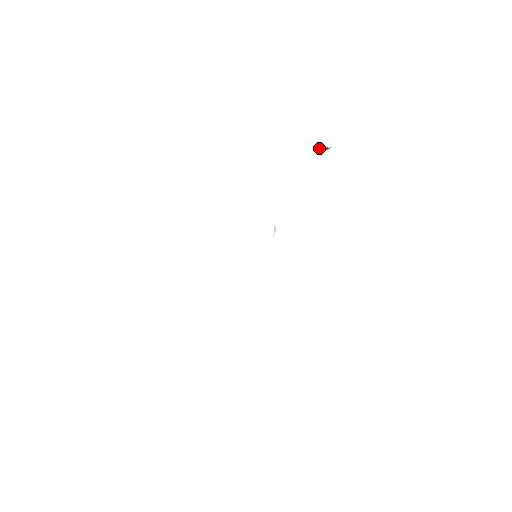
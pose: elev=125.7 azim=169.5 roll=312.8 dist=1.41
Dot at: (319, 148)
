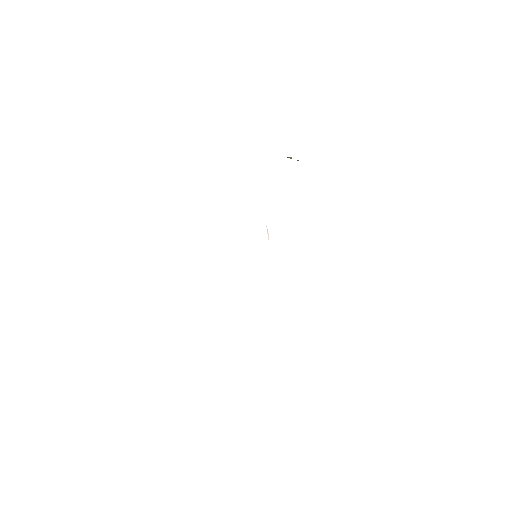
Dot at: occluded
